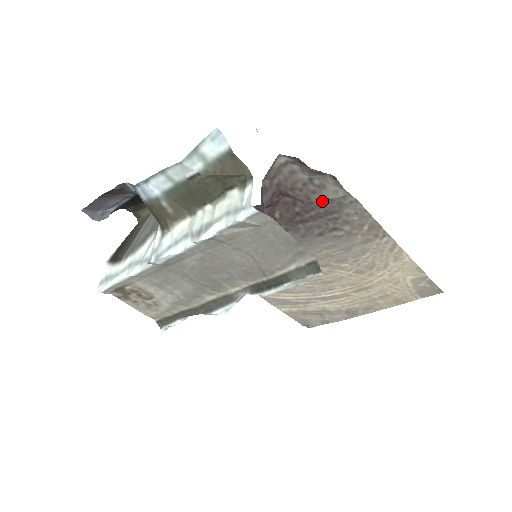
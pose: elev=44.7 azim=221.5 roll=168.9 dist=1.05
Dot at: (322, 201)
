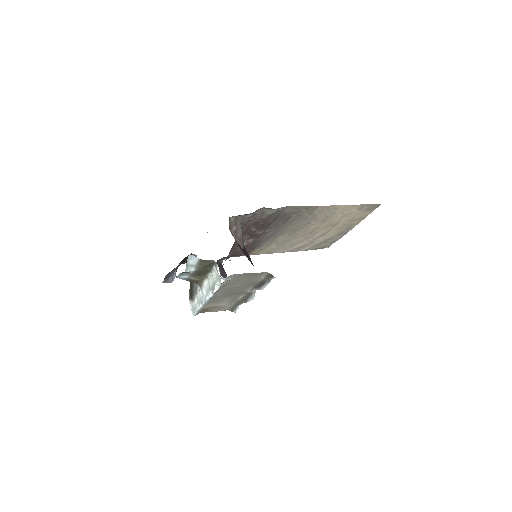
Dot at: (269, 216)
